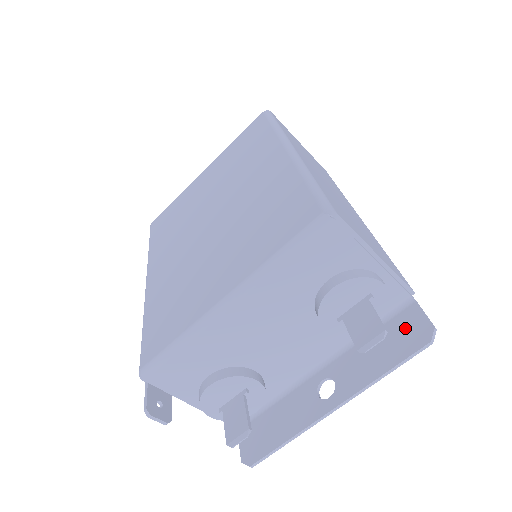
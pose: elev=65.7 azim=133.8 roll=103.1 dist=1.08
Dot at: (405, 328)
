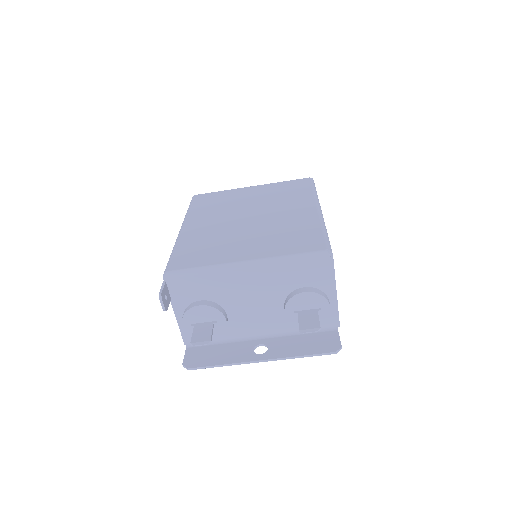
Dot at: (325, 340)
